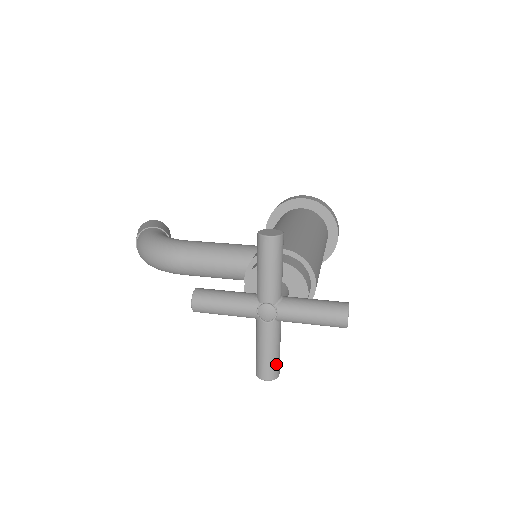
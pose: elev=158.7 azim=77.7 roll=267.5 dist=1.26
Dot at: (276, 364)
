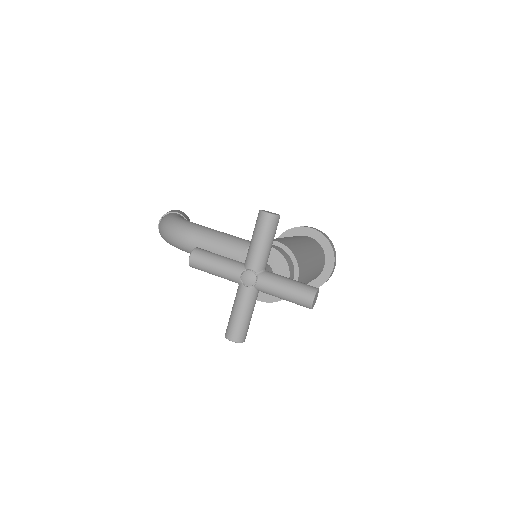
Dot at: (244, 329)
